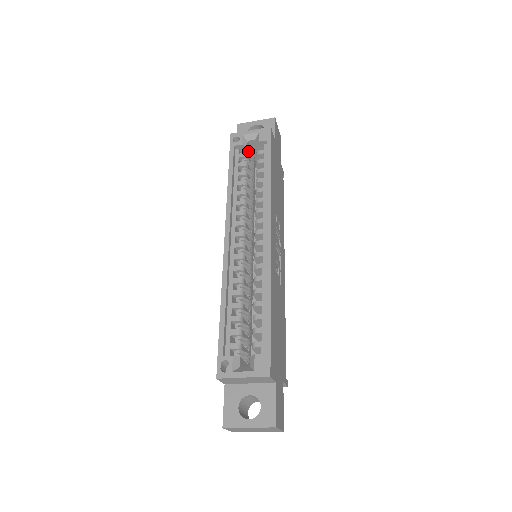
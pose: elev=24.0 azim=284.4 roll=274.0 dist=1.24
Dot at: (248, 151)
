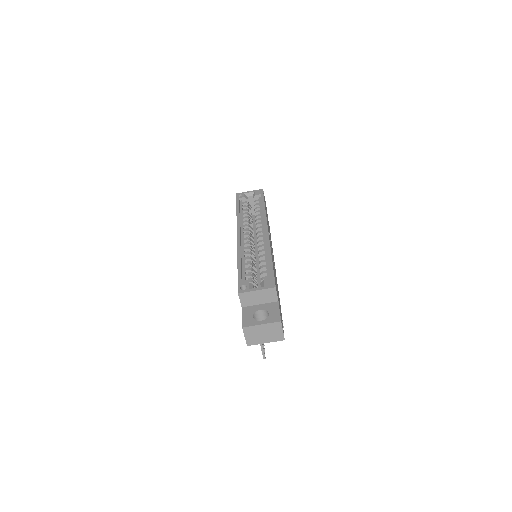
Dot at: (248, 202)
